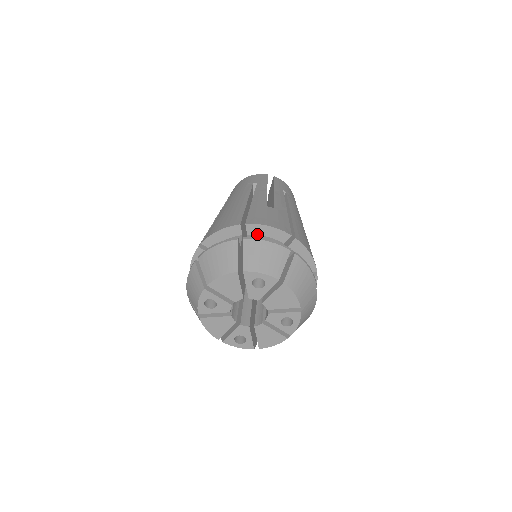
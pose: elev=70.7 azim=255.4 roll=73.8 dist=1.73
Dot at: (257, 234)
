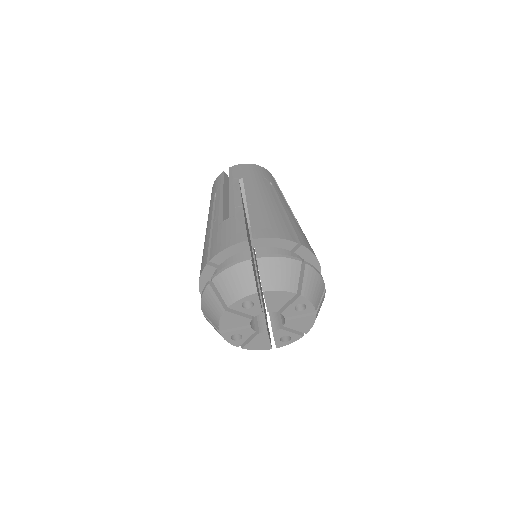
Dot at: (301, 256)
